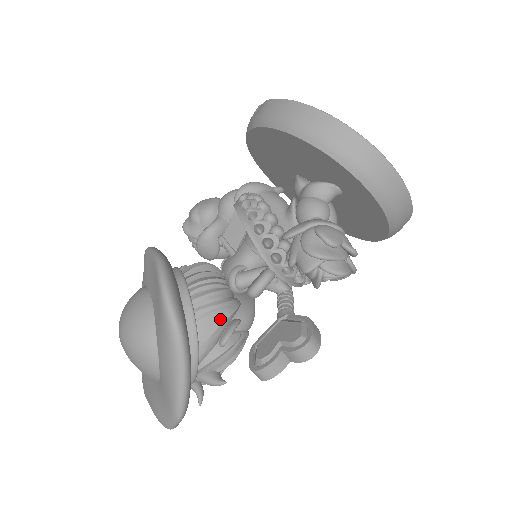
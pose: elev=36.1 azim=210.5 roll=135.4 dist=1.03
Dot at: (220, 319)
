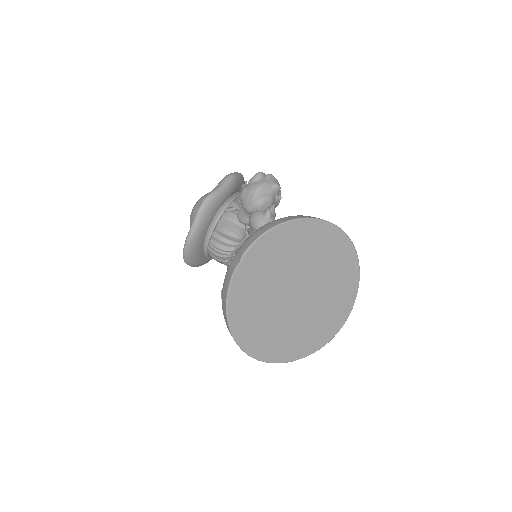
Dot at: (222, 263)
